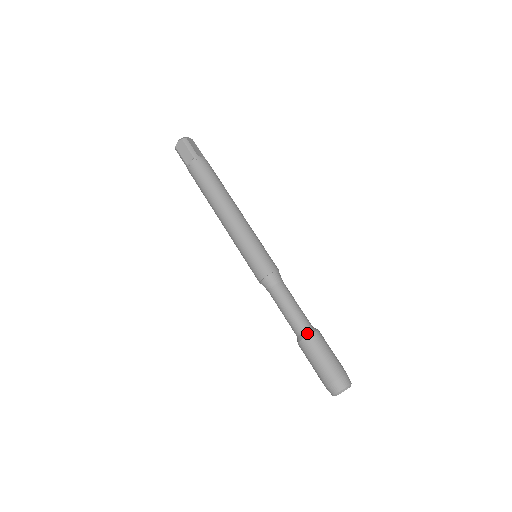
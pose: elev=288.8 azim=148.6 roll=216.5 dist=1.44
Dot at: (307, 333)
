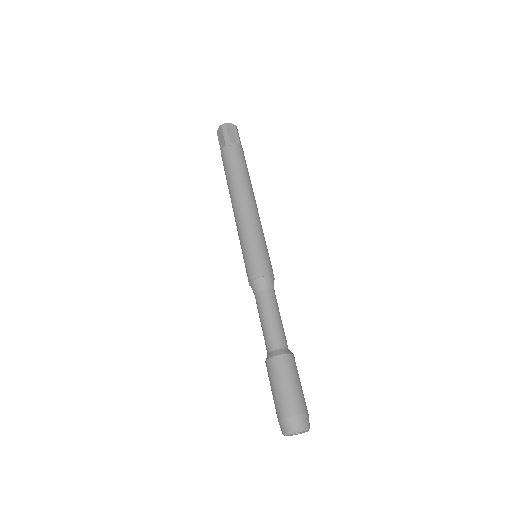
Dot at: (273, 354)
